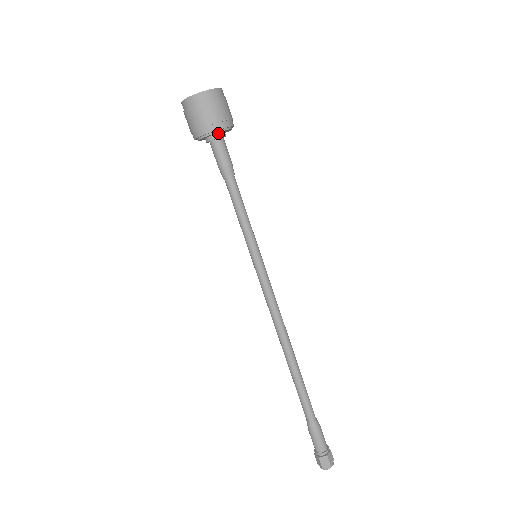
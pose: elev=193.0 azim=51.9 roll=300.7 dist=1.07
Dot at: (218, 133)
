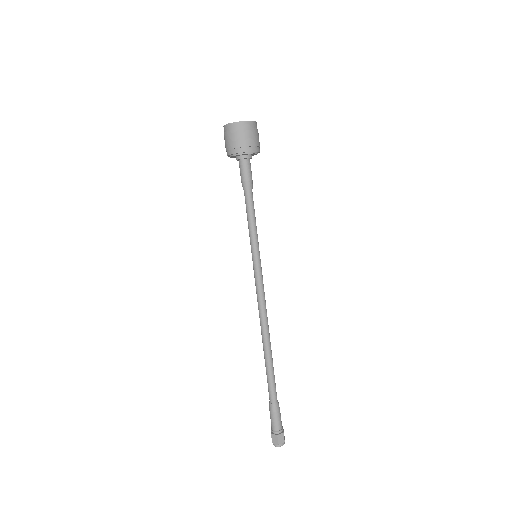
Dot at: (243, 155)
